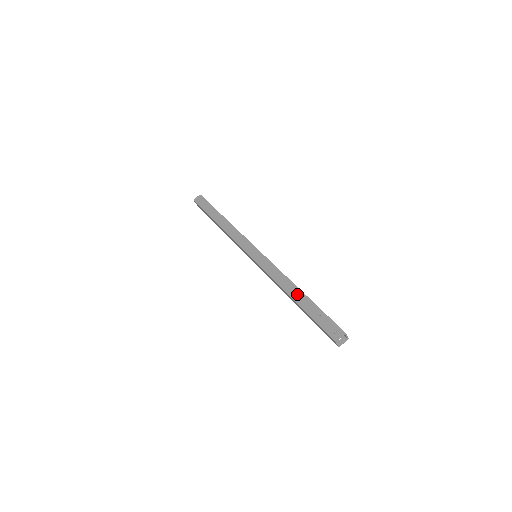
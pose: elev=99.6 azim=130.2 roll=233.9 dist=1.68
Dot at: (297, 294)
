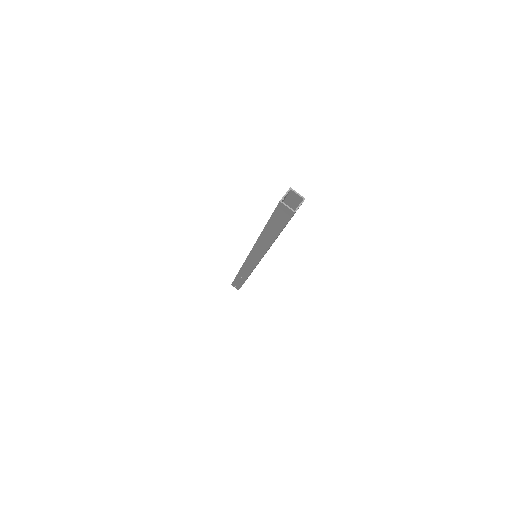
Dot at: occluded
